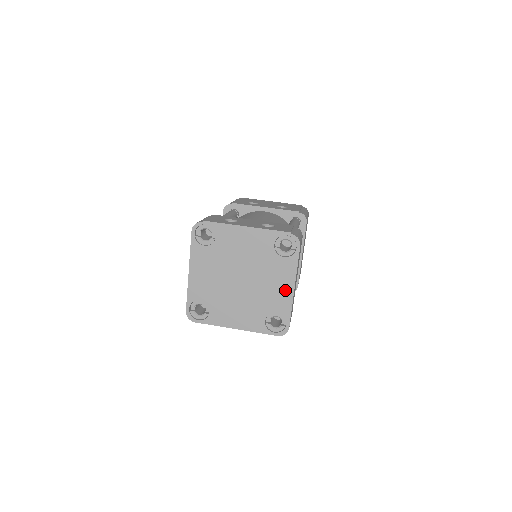
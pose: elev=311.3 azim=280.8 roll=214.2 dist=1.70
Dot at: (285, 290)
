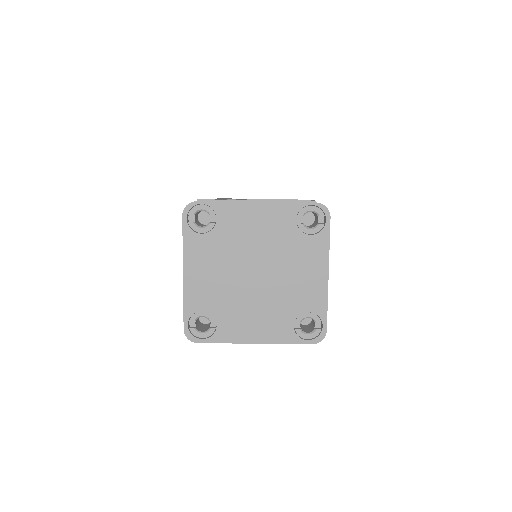
Dot at: (316, 279)
